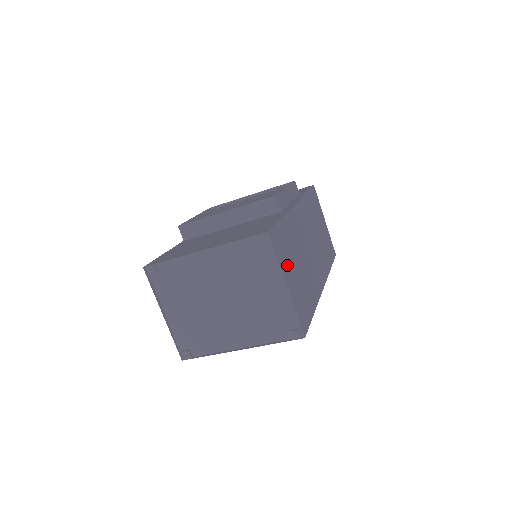
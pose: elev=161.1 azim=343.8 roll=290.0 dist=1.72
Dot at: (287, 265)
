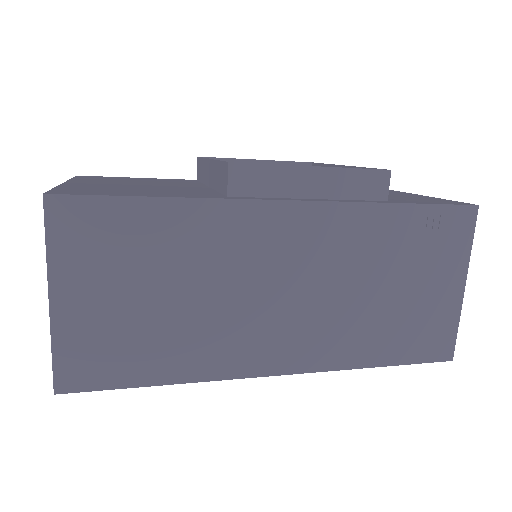
Dot at: (92, 272)
